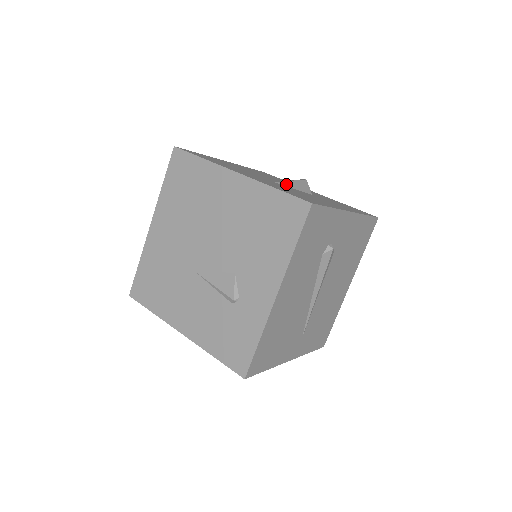
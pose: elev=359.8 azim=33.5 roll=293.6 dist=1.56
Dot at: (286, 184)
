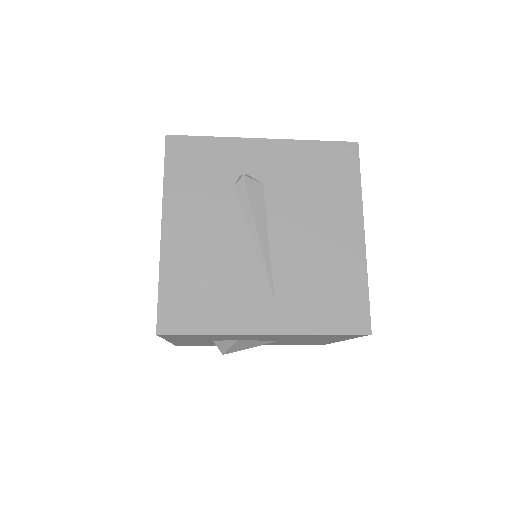
Dot at: occluded
